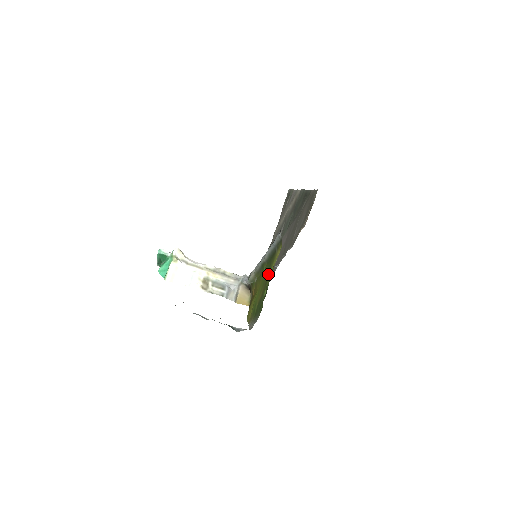
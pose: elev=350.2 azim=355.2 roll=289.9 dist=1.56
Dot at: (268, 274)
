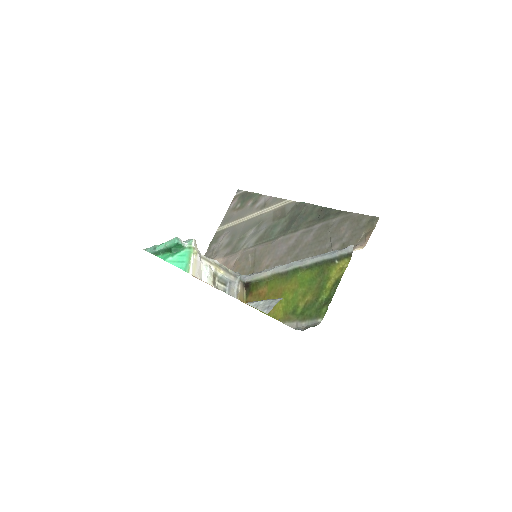
Dot at: (322, 280)
